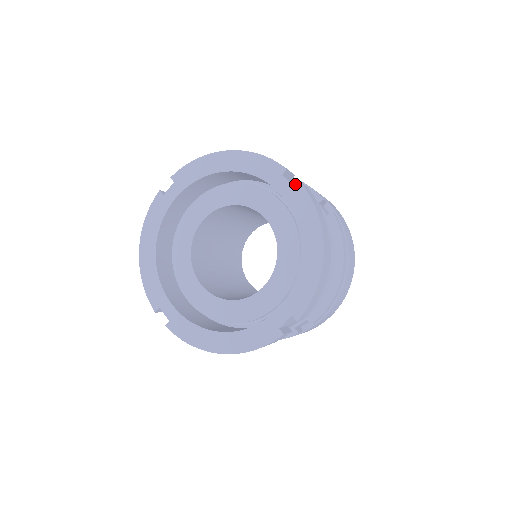
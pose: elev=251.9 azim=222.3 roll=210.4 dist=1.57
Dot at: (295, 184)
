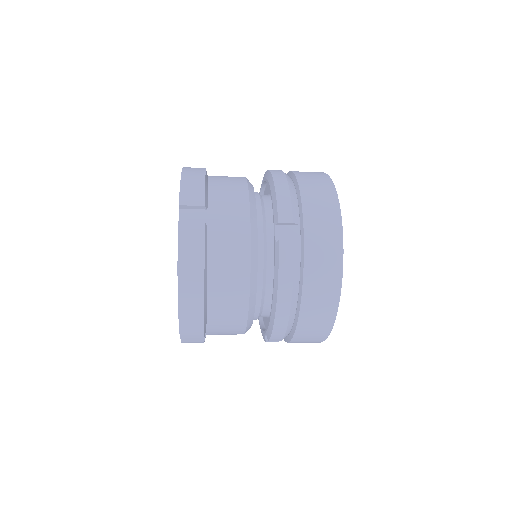
Dot at: (273, 195)
